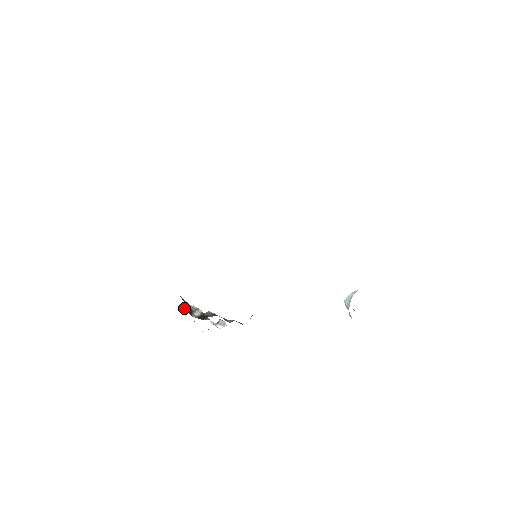
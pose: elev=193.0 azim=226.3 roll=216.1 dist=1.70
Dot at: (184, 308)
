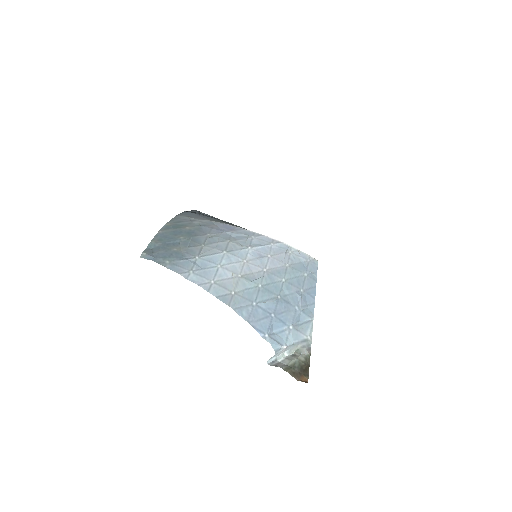
Dot at: occluded
